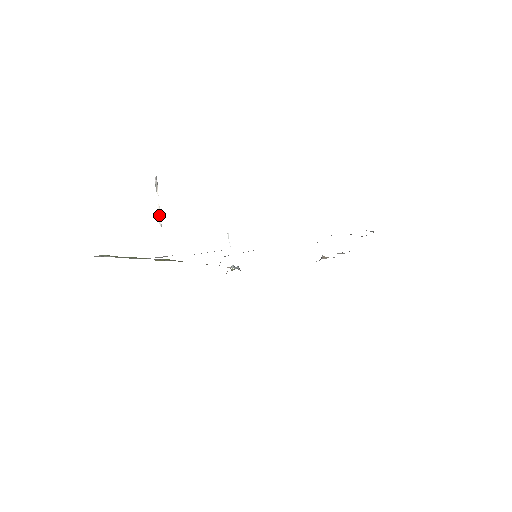
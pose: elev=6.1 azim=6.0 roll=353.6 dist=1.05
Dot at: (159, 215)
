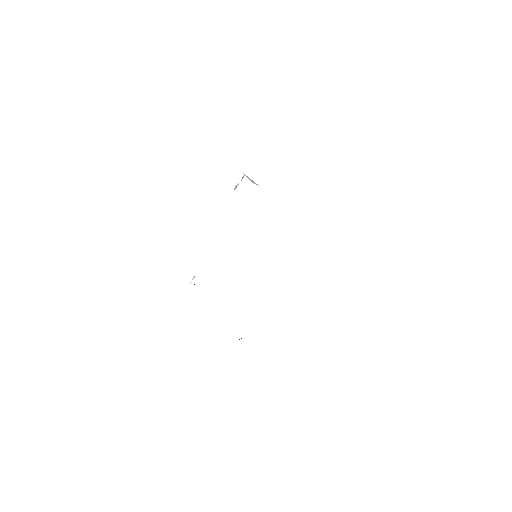
Dot at: (237, 185)
